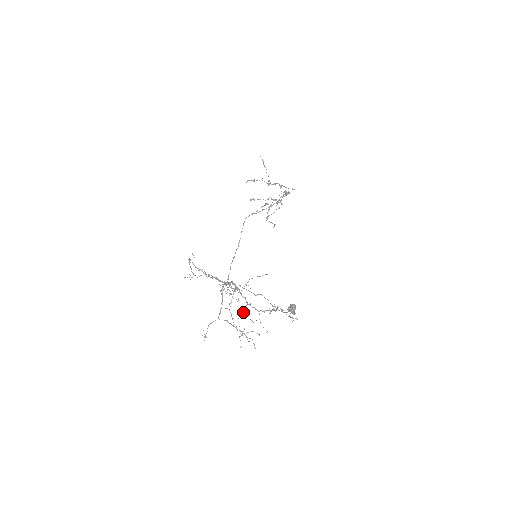
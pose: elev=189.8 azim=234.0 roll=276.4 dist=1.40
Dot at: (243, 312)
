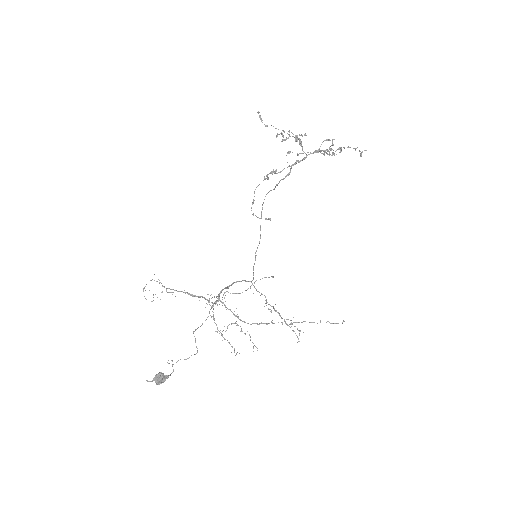
Dot at: (231, 324)
